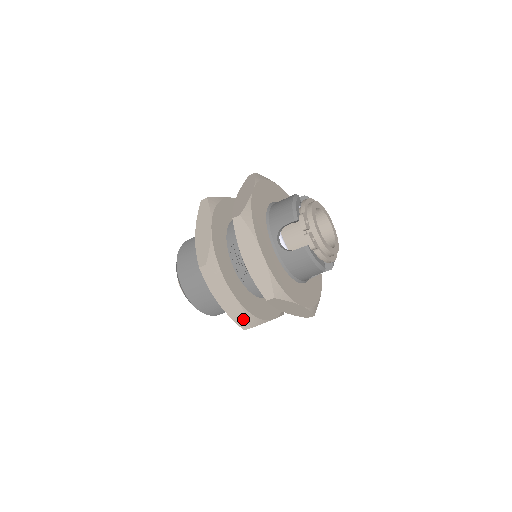
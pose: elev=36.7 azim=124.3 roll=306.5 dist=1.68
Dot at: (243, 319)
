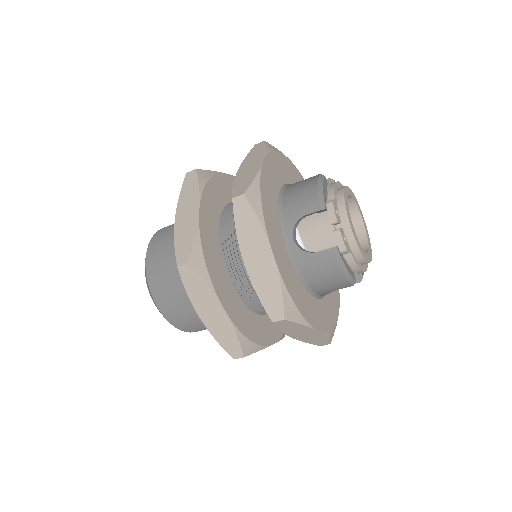
Dot at: (234, 344)
